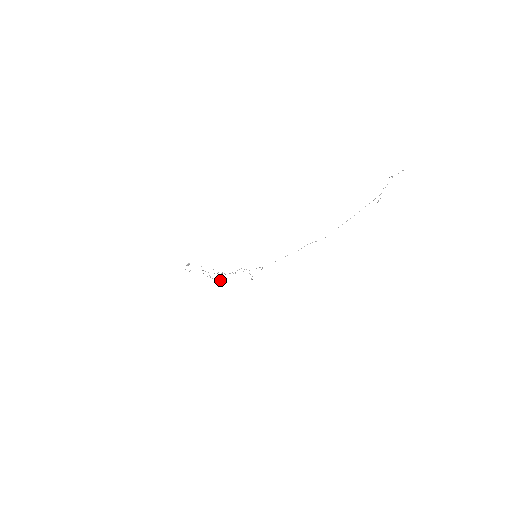
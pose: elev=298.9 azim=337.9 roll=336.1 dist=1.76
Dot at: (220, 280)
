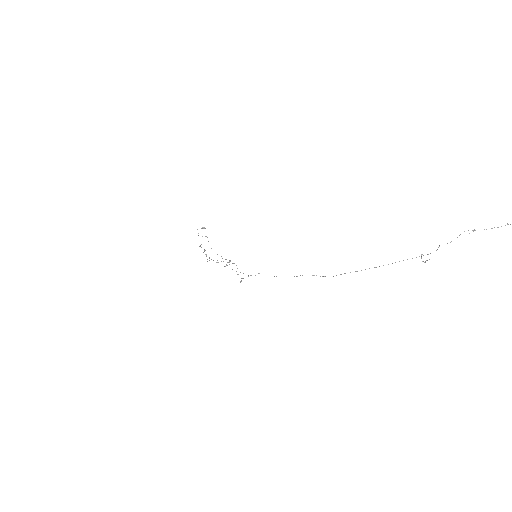
Dot at: occluded
